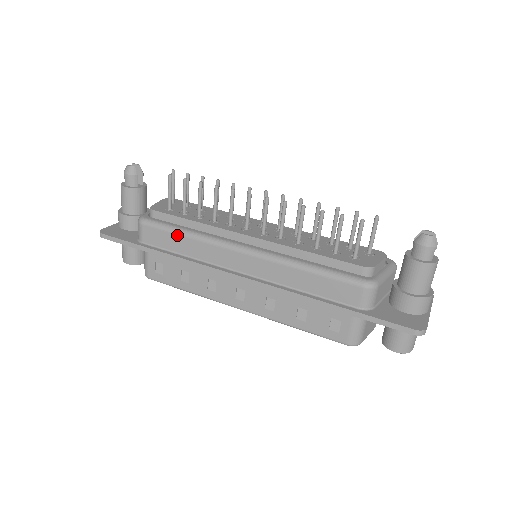
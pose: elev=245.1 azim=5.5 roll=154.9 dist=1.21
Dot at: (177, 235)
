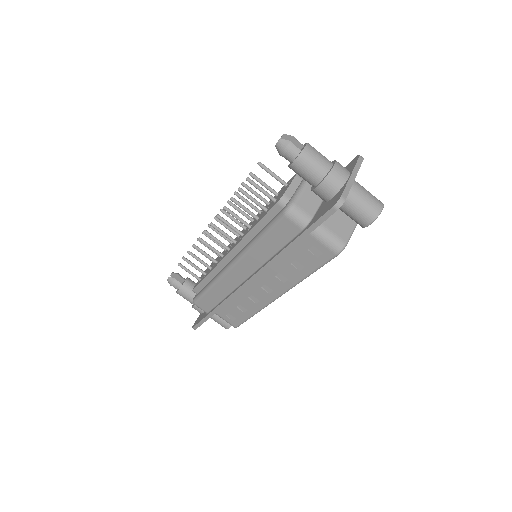
Dot at: (208, 292)
